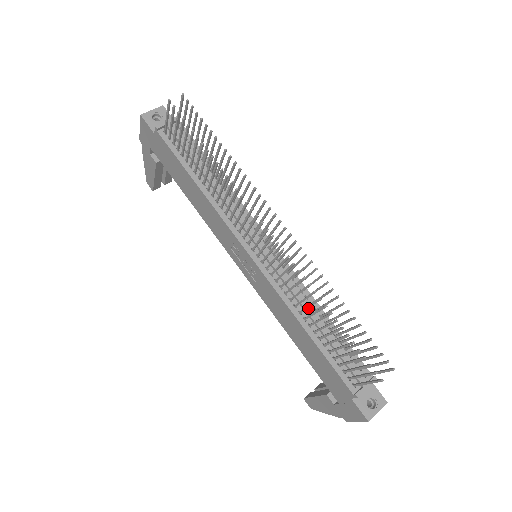
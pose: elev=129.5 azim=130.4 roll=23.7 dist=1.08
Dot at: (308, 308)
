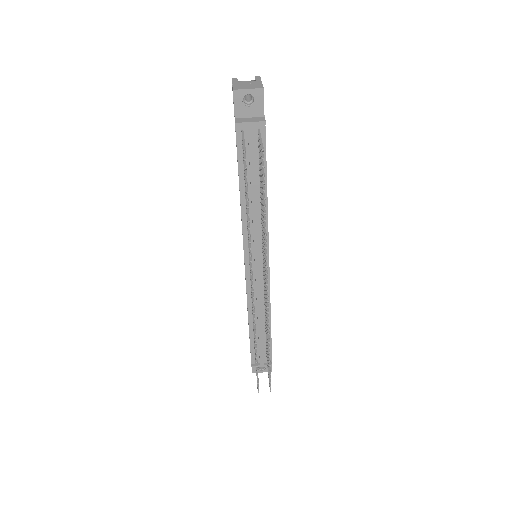
Dot at: (260, 316)
